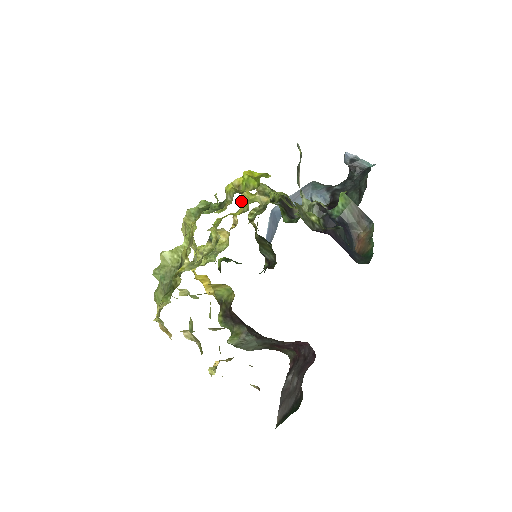
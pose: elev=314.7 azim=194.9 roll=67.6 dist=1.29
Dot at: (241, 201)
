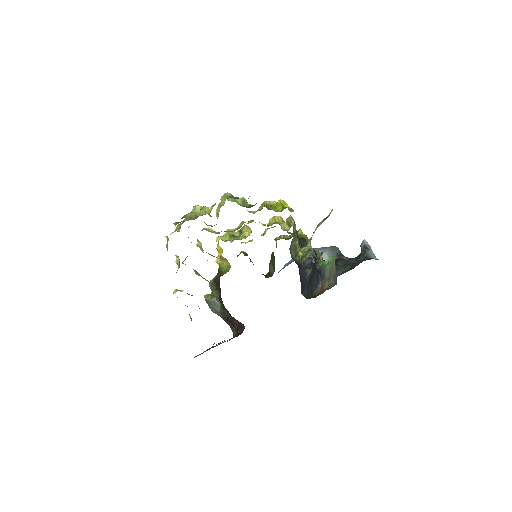
Dot at: (272, 219)
